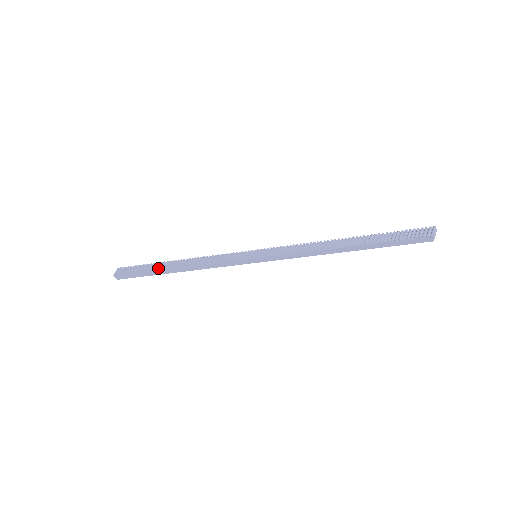
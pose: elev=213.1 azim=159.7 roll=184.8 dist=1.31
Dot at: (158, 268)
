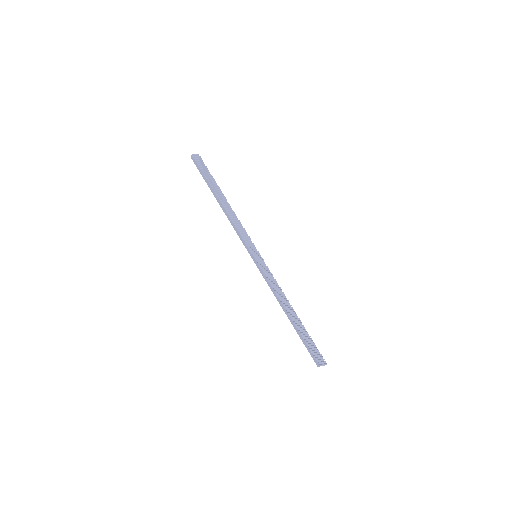
Dot at: (214, 188)
